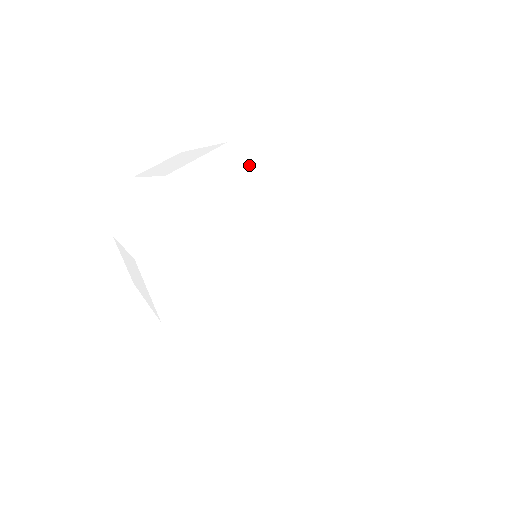
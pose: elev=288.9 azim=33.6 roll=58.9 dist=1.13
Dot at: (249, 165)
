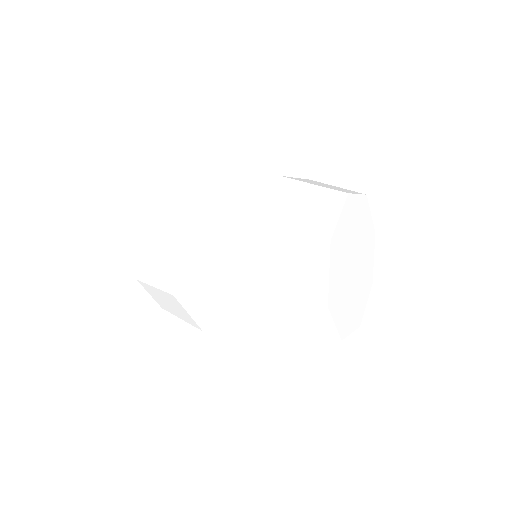
Dot at: occluded
